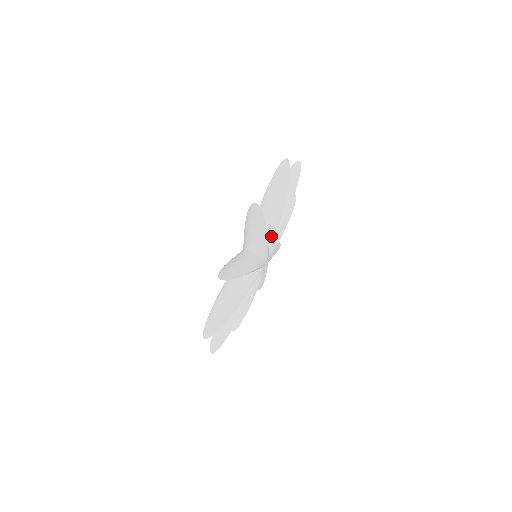
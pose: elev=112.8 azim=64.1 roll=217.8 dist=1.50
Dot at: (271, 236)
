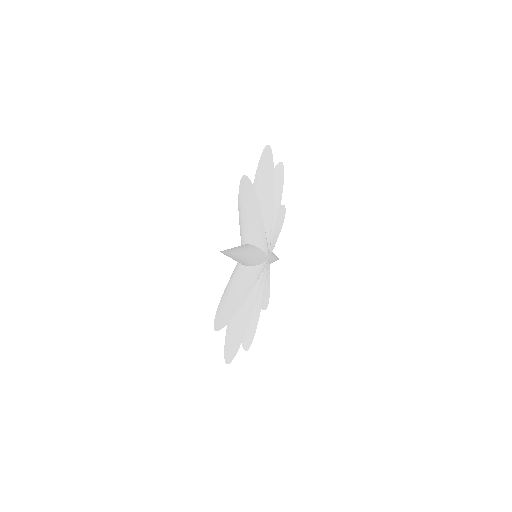
Dot at: (261, 242)
